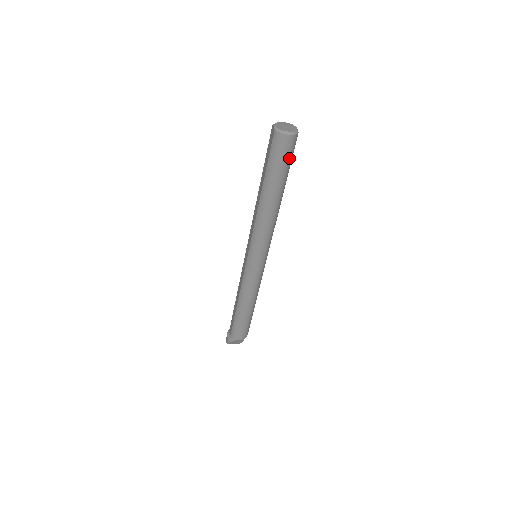
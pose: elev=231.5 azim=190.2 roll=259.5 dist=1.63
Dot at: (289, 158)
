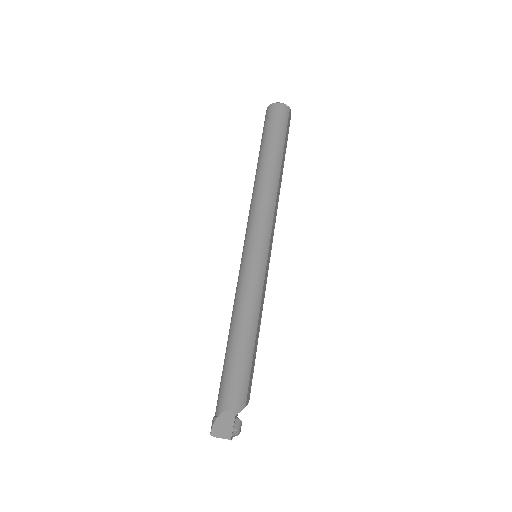
Dot at: (281, 125)
